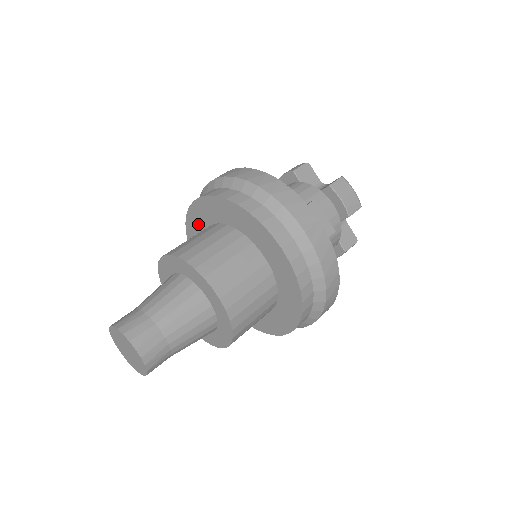
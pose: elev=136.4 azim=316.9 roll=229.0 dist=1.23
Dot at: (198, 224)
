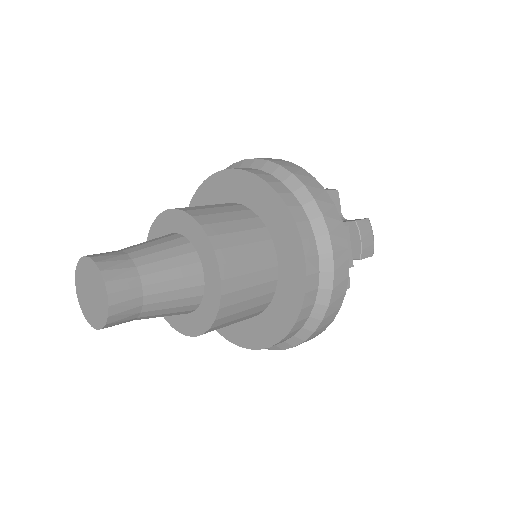
Dot at: (213, 196)
